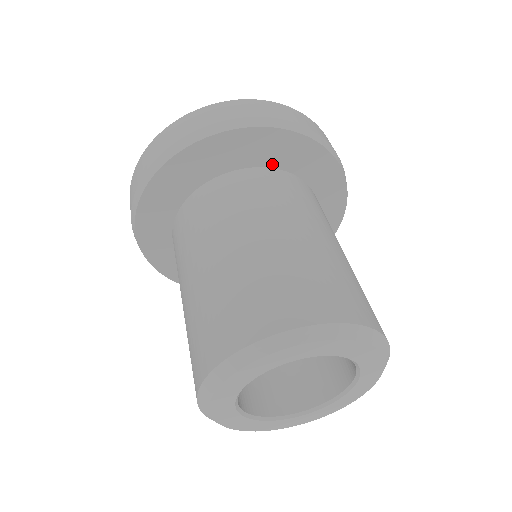
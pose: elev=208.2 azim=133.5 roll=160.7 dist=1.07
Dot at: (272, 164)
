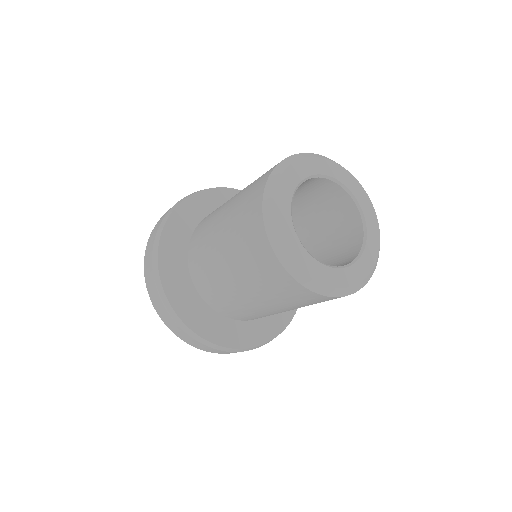
Dot at: occluded
